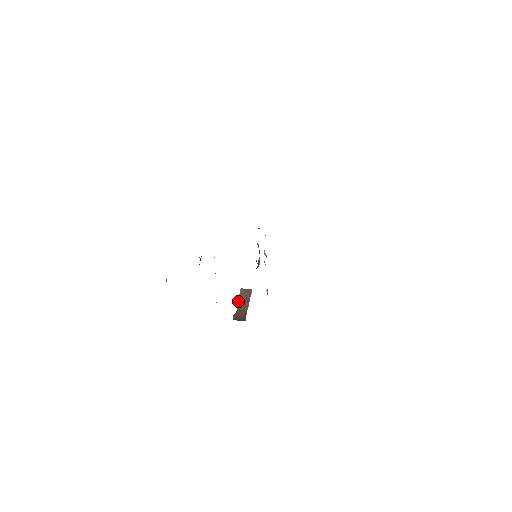
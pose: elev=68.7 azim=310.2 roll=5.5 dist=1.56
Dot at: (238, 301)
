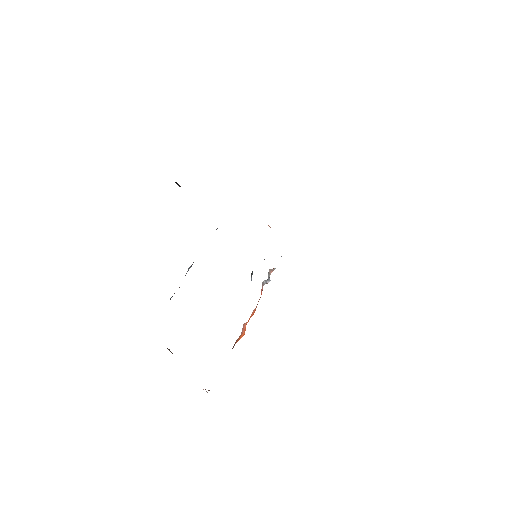
Dot at: occluded
